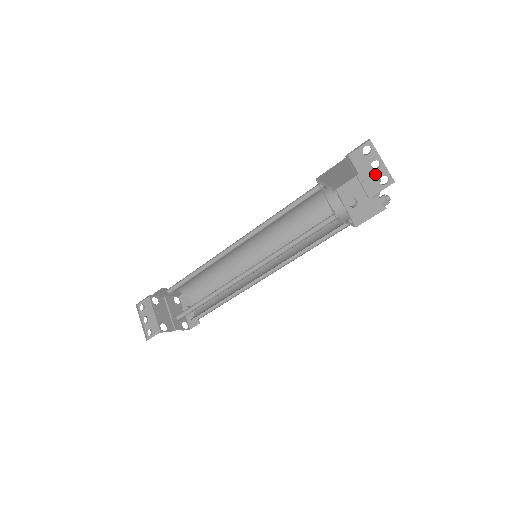
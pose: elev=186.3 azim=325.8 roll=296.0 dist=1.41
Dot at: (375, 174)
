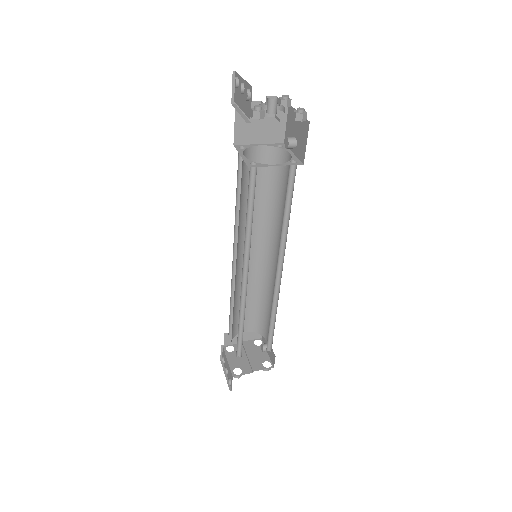
Dot at: (245, 96)
